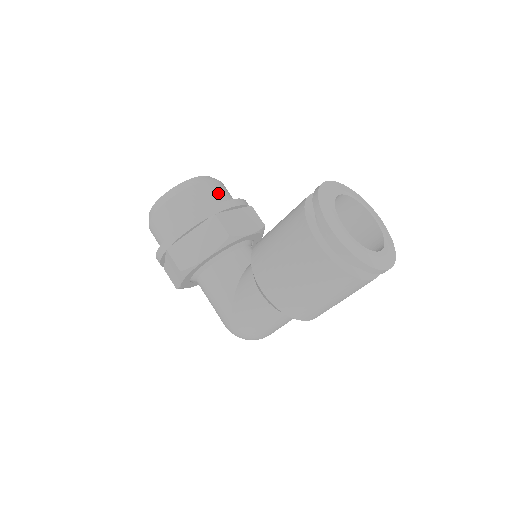
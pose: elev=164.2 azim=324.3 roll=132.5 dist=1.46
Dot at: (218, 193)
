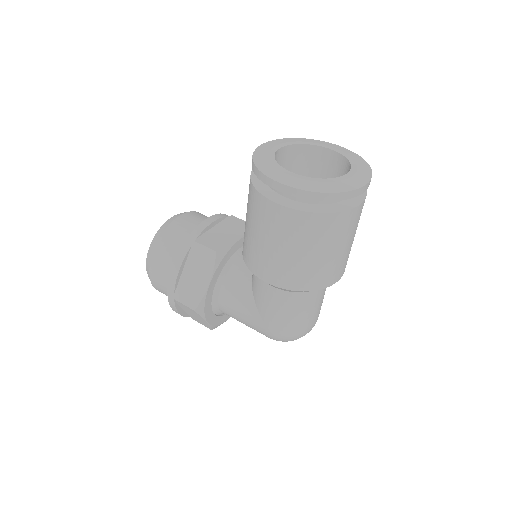
Dot at: (192, 222)
